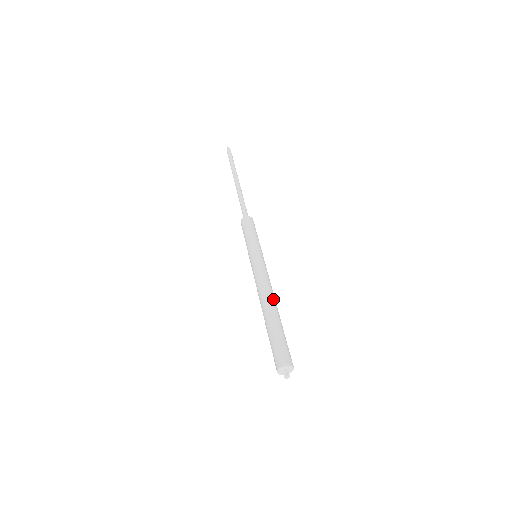
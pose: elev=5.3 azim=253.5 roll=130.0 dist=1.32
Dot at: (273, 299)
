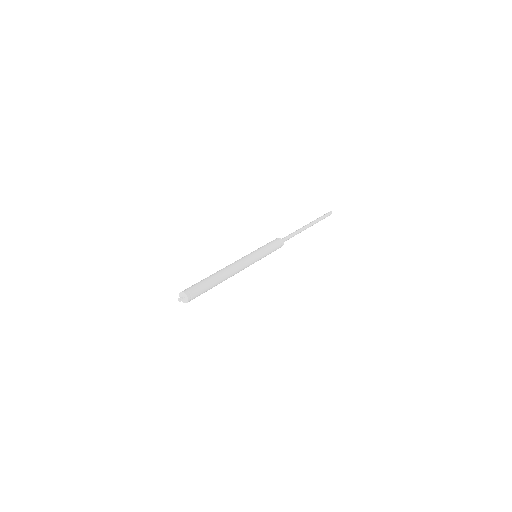
Dot at: (225, 269)
